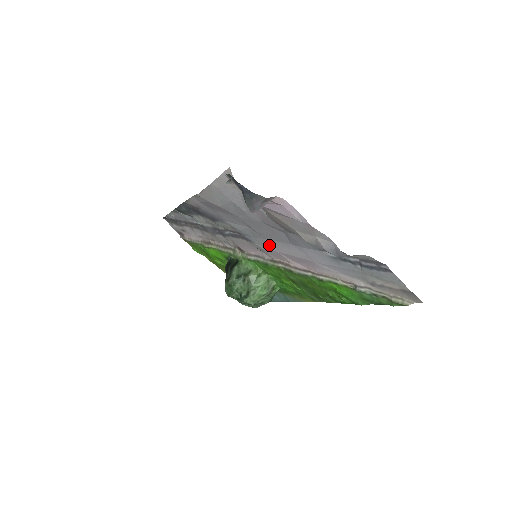
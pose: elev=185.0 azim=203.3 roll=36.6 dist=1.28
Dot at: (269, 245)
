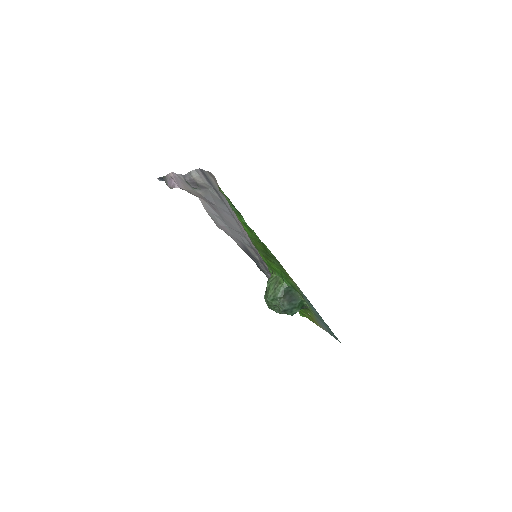
Dot at: (246, 237)
